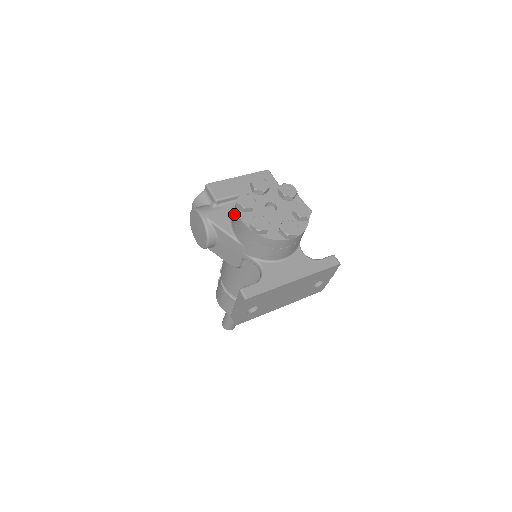
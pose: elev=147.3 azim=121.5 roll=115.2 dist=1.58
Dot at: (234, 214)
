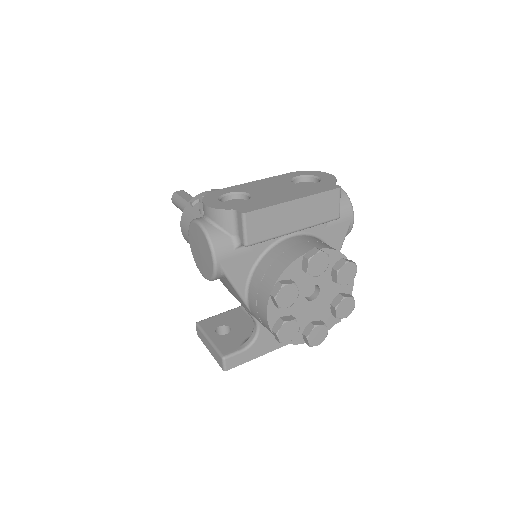
Dot at: (261, 288)
